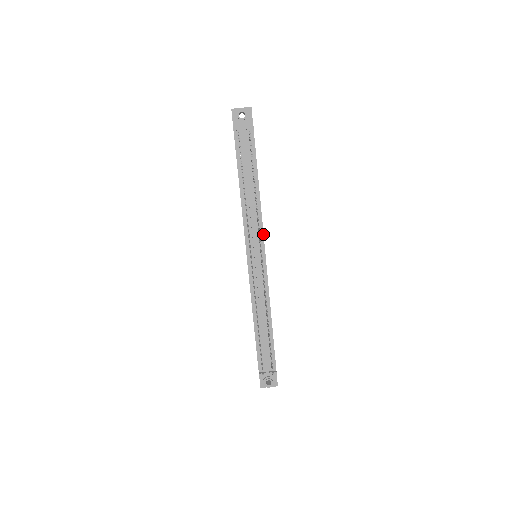
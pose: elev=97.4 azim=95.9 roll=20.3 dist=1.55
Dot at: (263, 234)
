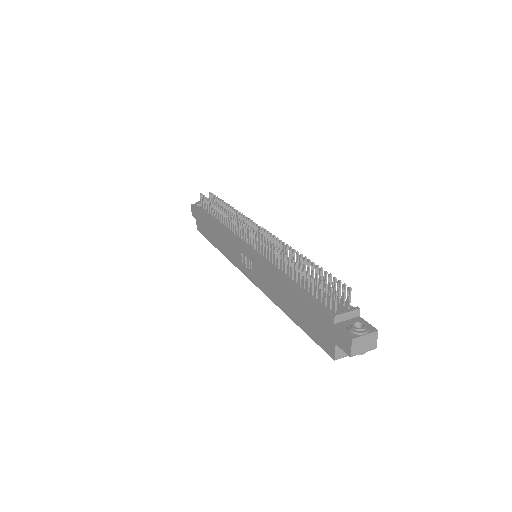
Dot at: occluded
